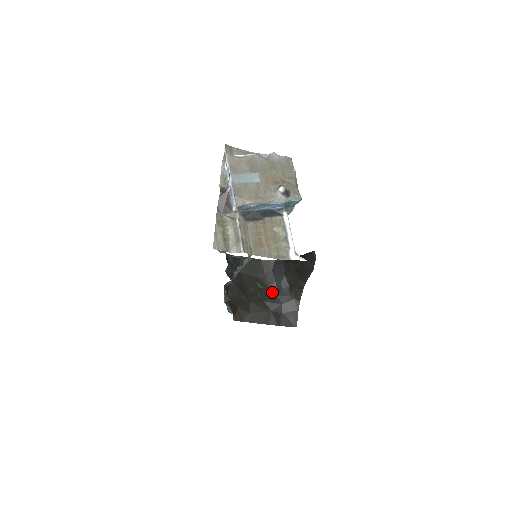
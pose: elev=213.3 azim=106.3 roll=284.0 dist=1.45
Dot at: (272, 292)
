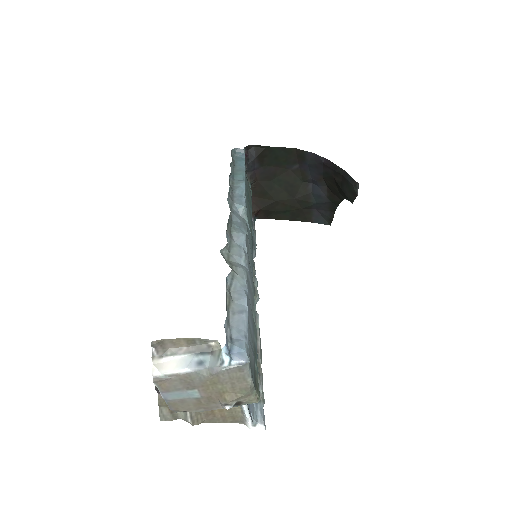
Dot at: (306, 188)
